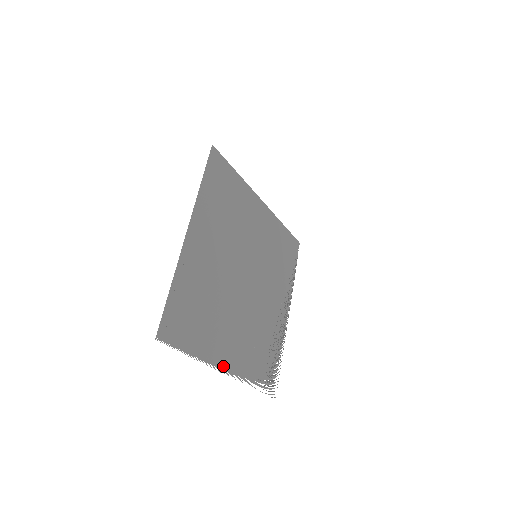
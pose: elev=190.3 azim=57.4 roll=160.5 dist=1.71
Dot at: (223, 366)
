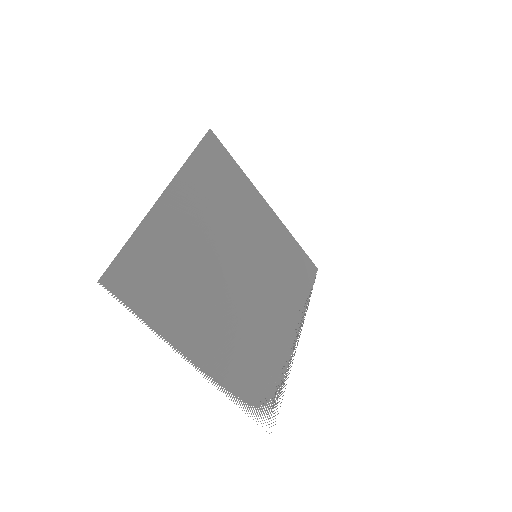
Dot at: (194, 358)
